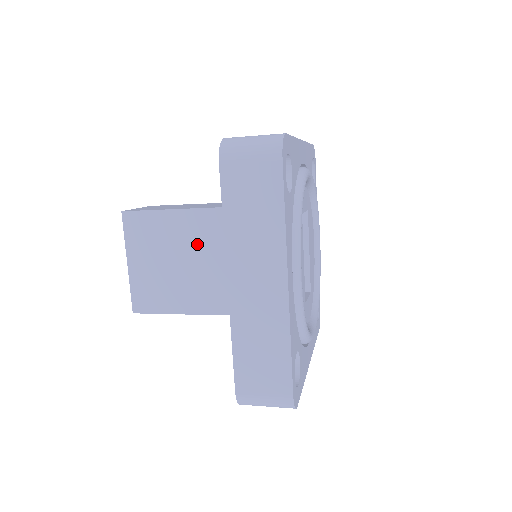
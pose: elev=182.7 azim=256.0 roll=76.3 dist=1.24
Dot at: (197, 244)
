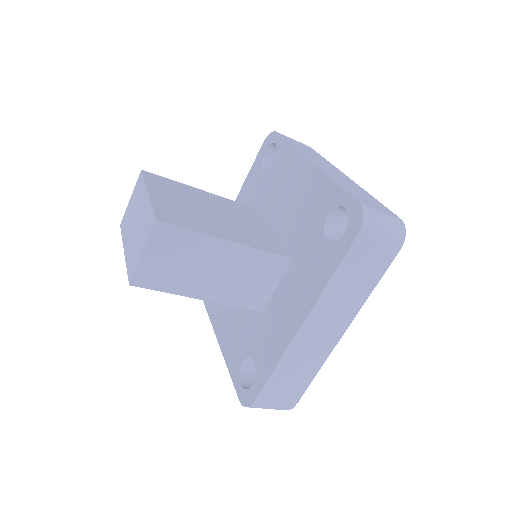
Dot at: (221, 208)
